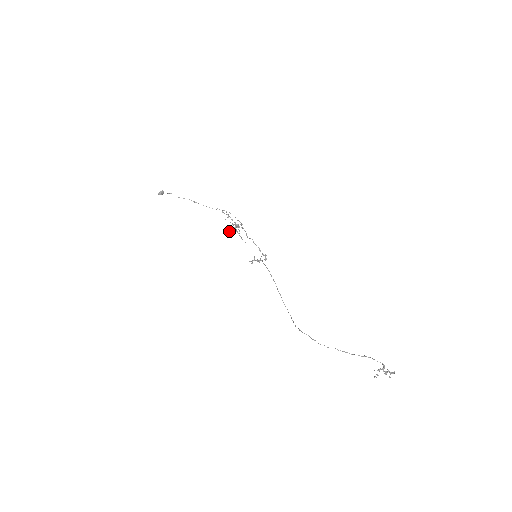
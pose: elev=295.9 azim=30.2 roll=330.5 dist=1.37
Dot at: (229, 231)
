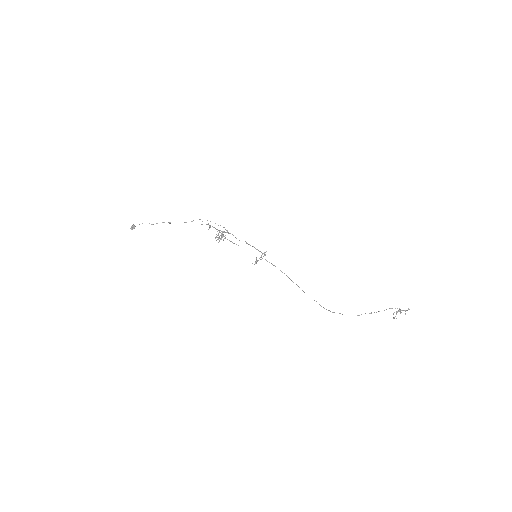
Dot at: occluded
